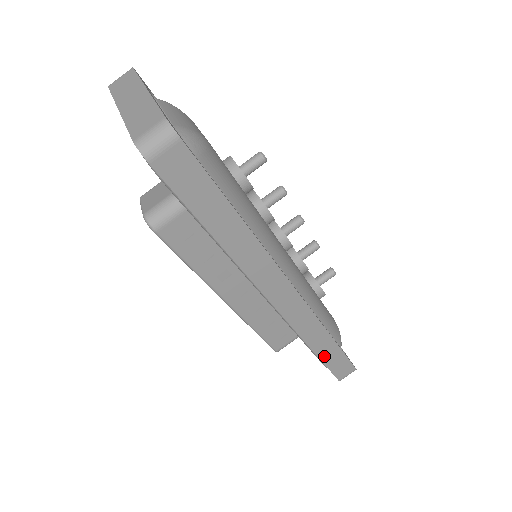
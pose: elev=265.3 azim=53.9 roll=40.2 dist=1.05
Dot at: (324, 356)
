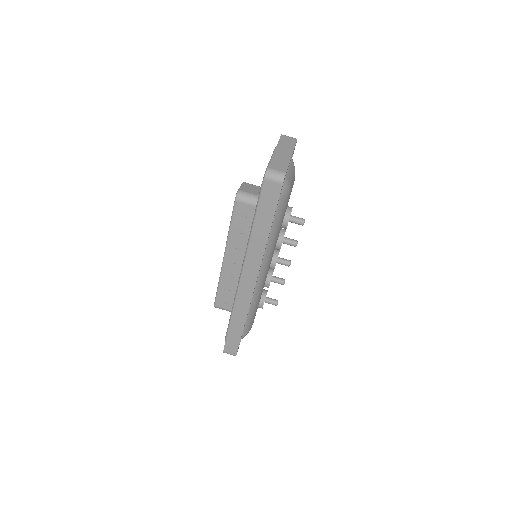
Dot at: (232, 329)
